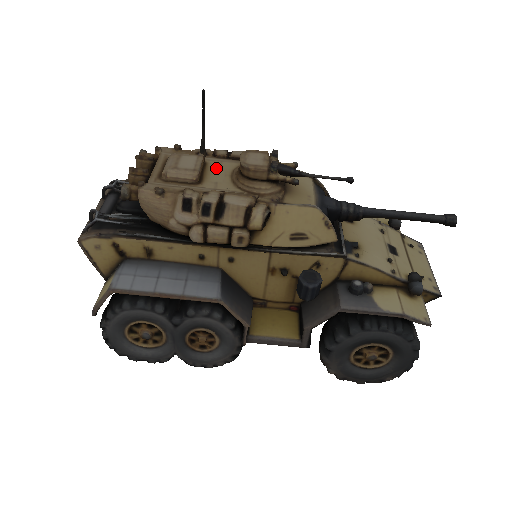
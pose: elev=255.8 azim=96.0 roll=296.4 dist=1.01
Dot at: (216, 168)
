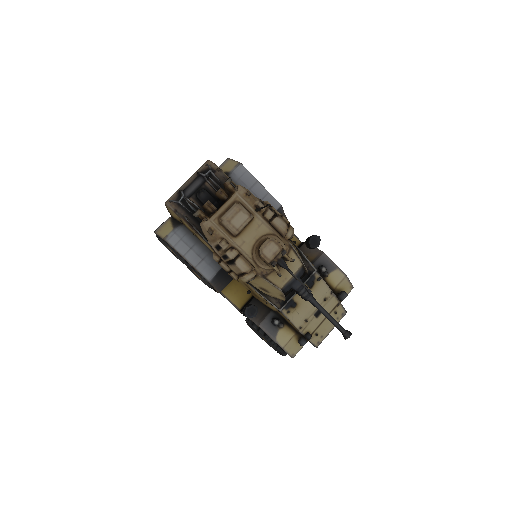
Dot at: (254, 228)
